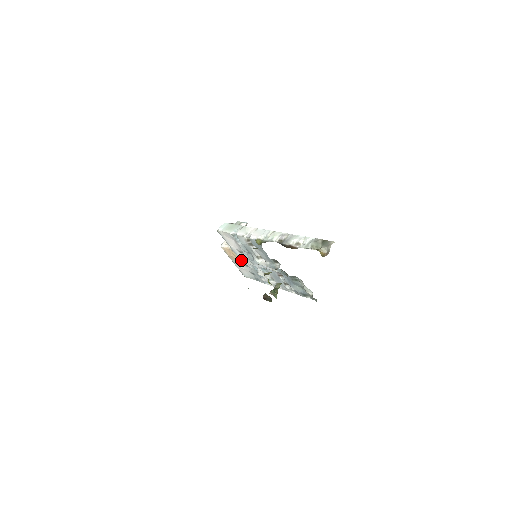
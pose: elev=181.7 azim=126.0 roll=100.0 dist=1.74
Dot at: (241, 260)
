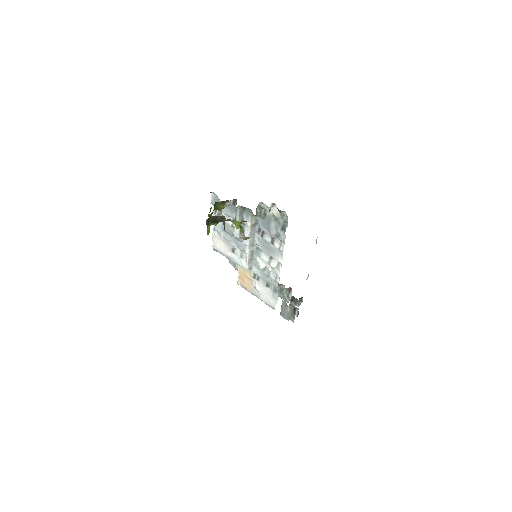
Dot at: (243, 266)
